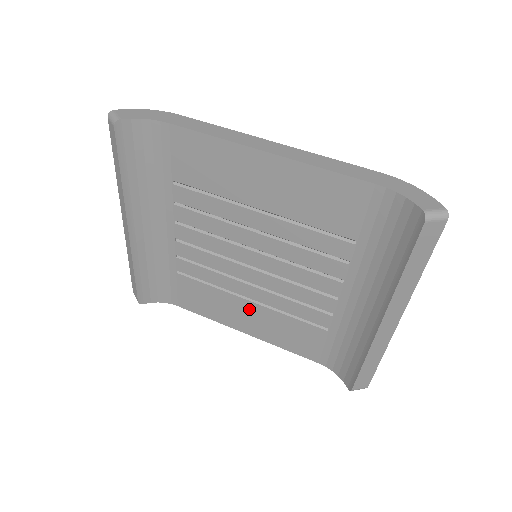
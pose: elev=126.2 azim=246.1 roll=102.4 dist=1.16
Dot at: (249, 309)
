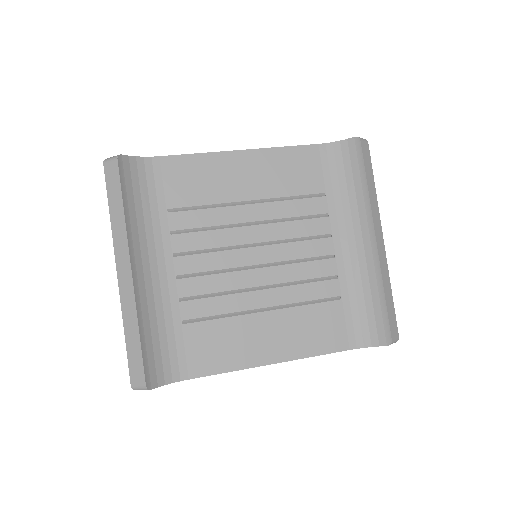
Dot at: (267, 323)
